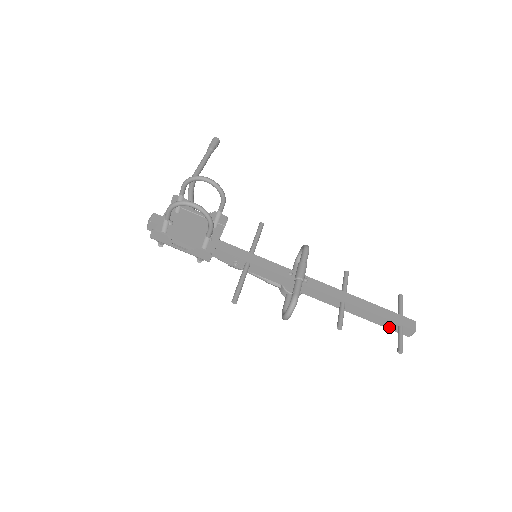
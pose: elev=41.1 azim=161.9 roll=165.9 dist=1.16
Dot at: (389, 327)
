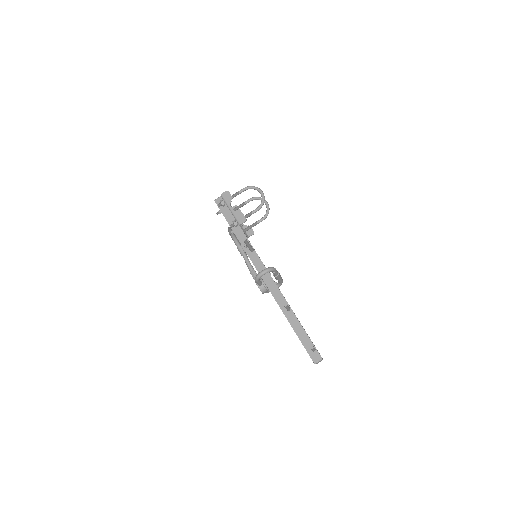
Dot at: (306, 346)
